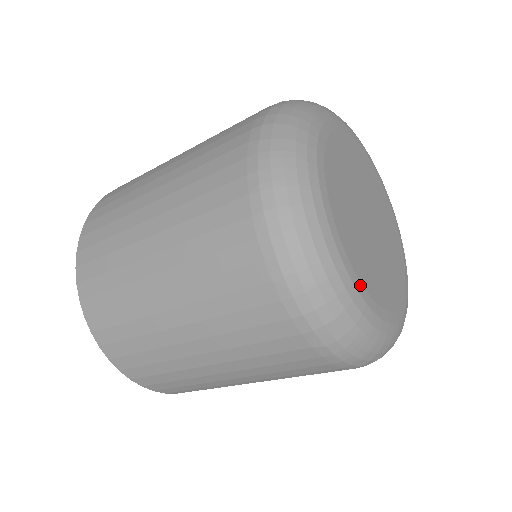
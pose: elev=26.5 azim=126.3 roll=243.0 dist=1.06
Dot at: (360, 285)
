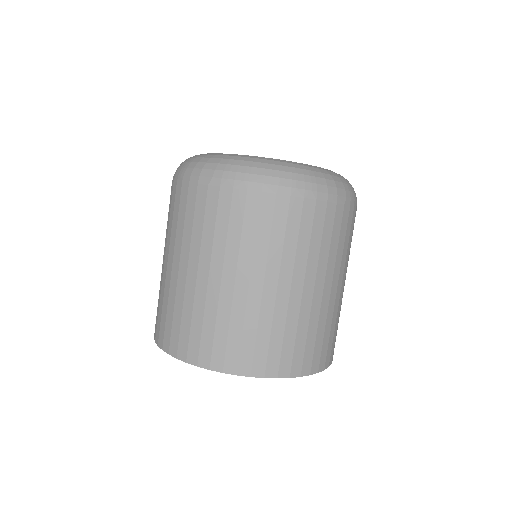
Dot at: occluded
